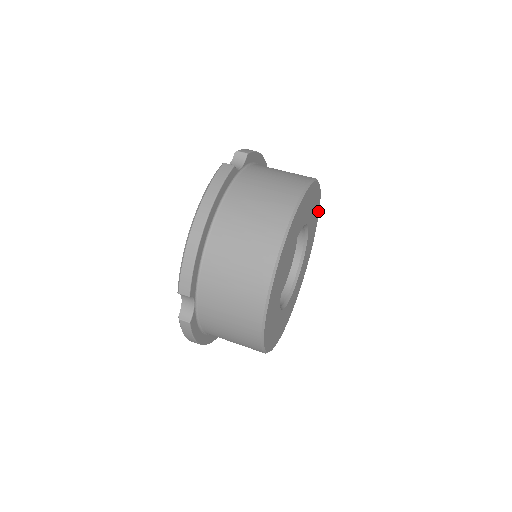
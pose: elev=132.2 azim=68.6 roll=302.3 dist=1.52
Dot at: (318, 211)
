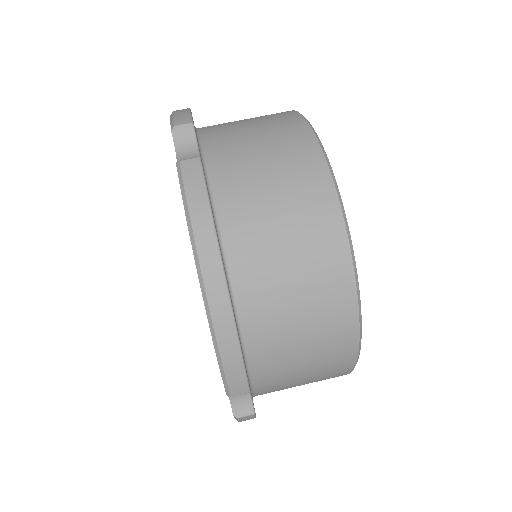
Dot at: occluded
